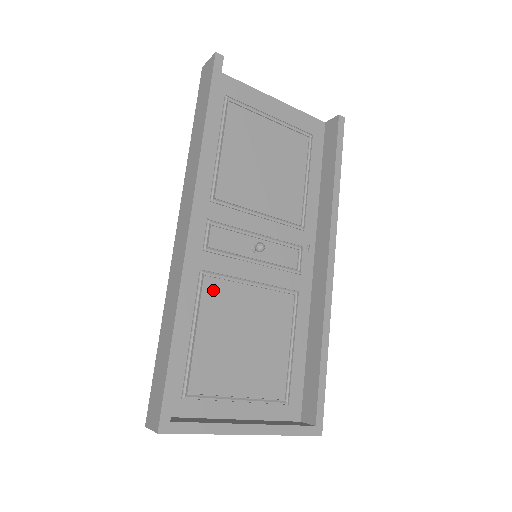
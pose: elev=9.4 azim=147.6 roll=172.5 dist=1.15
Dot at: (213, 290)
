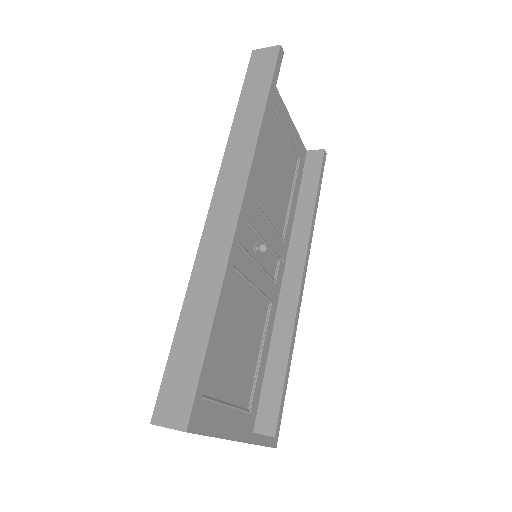
Dot at: occluded
